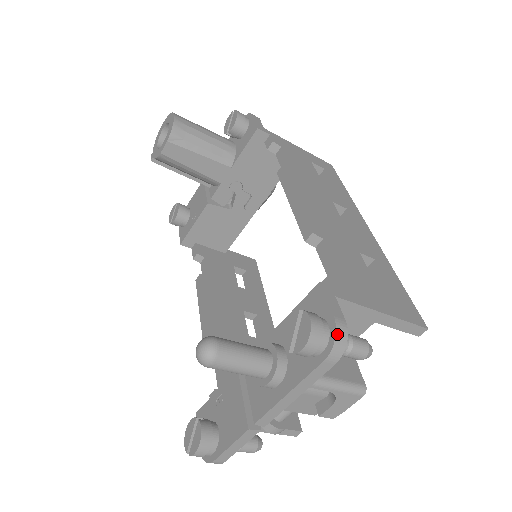
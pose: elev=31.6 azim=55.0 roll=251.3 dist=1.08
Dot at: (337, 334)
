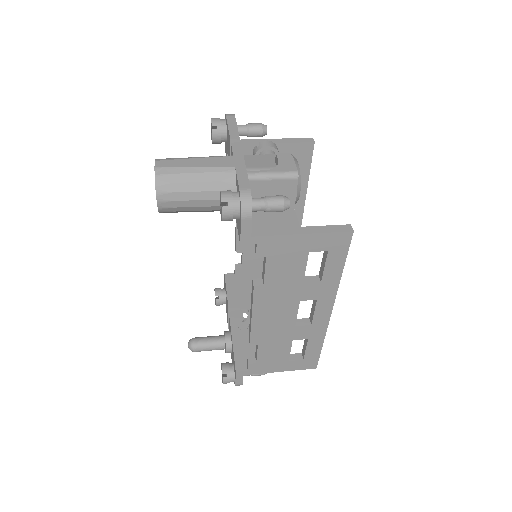
Dot at: occluded
